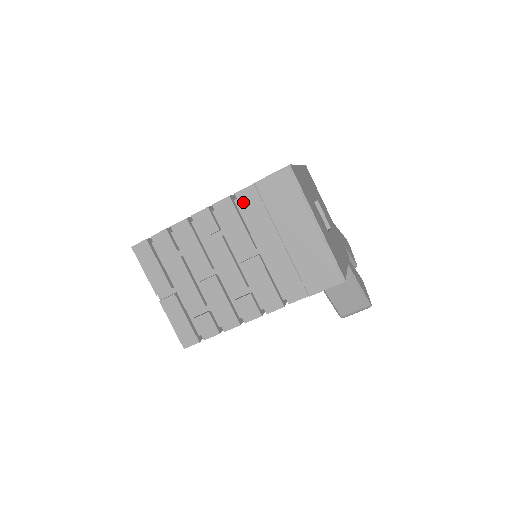
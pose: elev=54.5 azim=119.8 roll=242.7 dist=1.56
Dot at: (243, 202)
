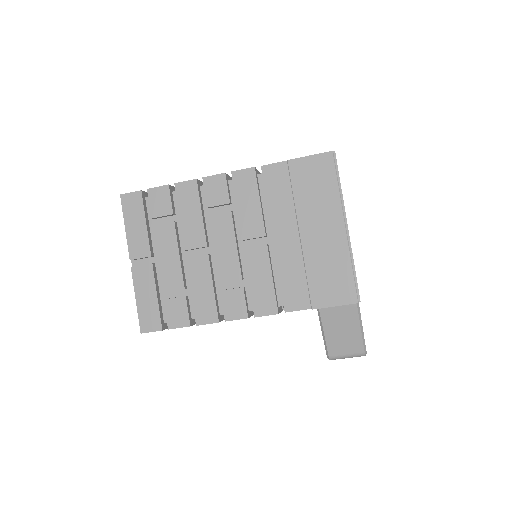
Dot at: (268, 178)
